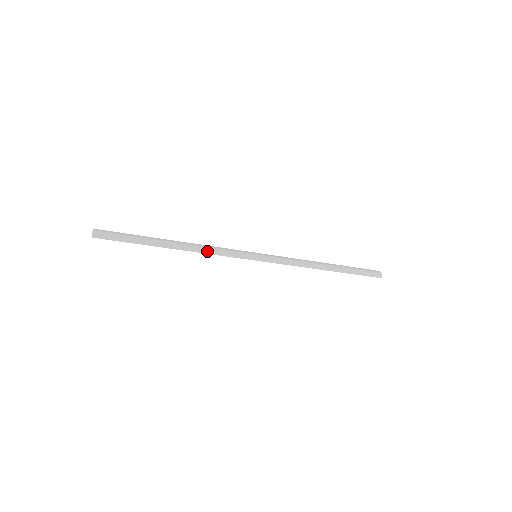
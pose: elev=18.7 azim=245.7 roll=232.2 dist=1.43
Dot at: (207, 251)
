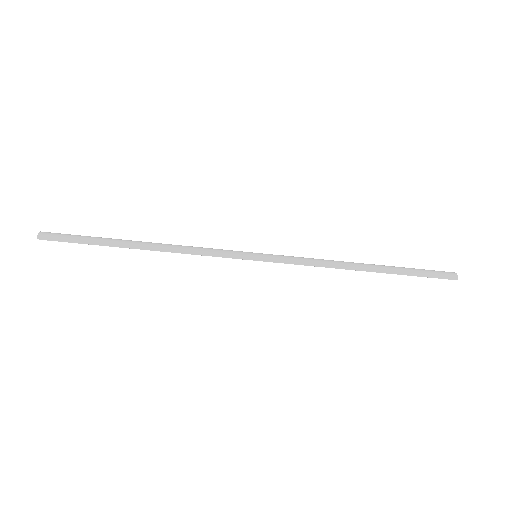
Dot at: (185, 250)
